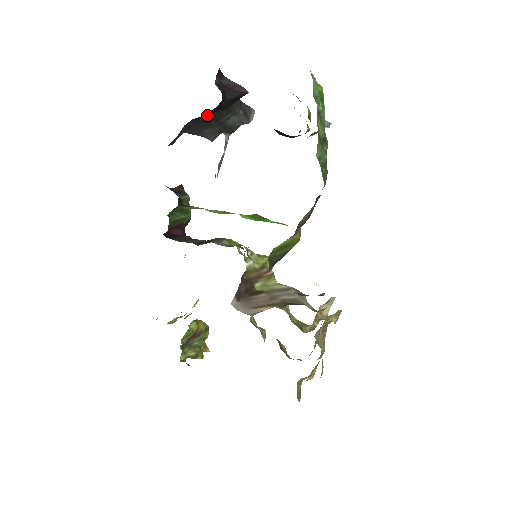
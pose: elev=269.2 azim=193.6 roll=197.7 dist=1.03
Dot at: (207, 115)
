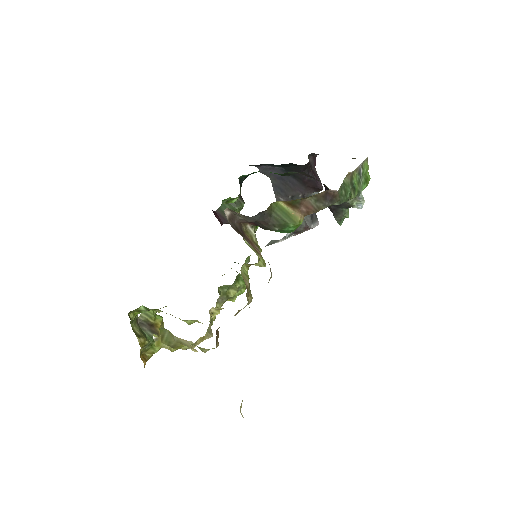
Dot at: (291, 177)
